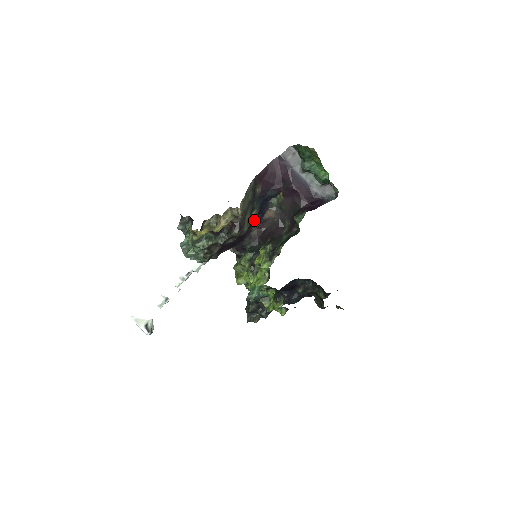
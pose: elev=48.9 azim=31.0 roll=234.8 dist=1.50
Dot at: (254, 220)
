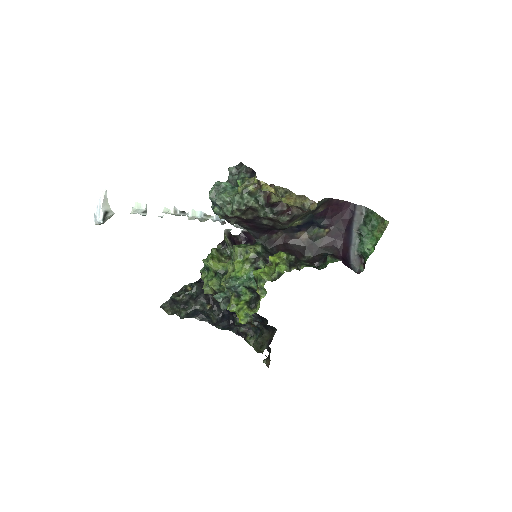
Dot at: (289, 227)
